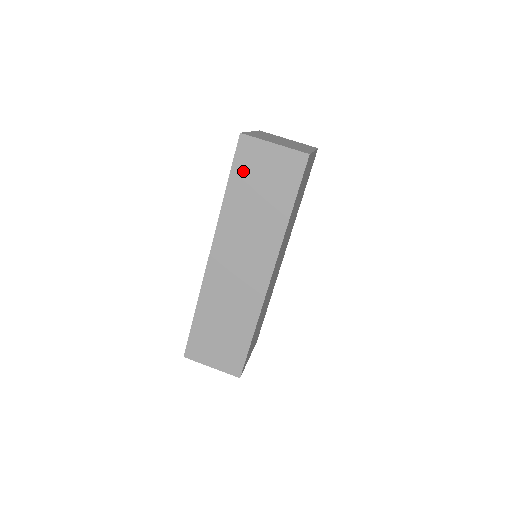
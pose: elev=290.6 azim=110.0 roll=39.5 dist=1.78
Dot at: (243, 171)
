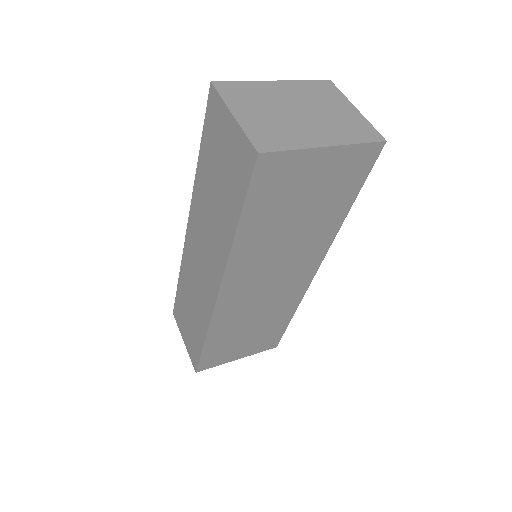
Dot at: (209, 140)
